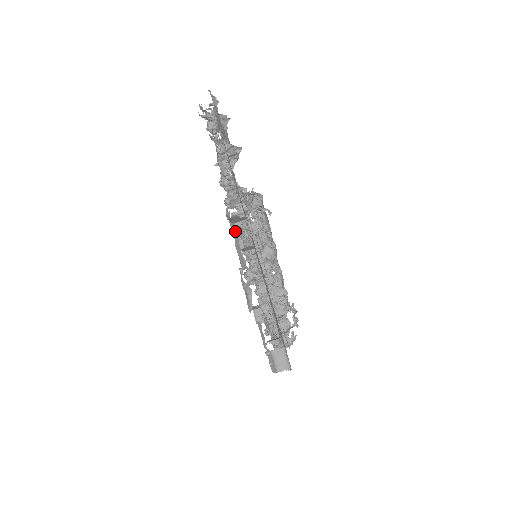
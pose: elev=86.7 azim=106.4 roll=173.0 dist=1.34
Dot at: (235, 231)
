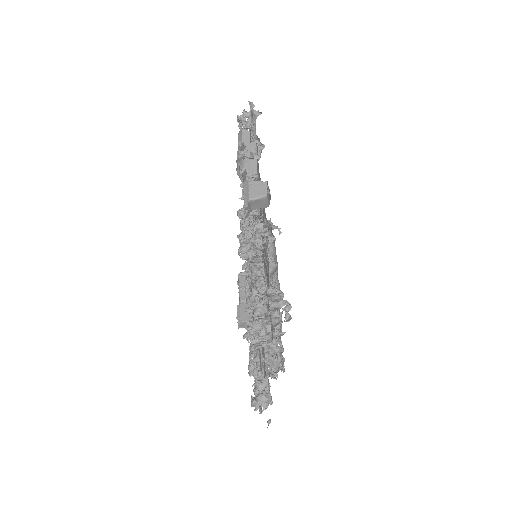
Dot at: occluded
